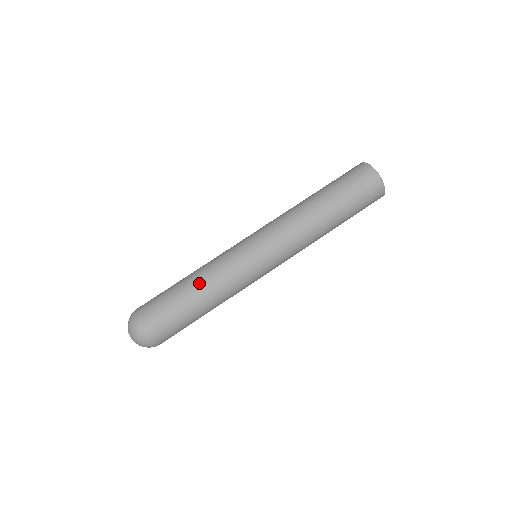
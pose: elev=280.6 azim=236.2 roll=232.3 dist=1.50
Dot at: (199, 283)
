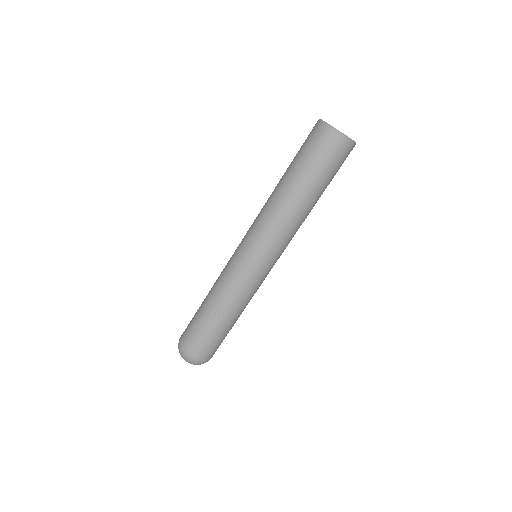
Dot at: (229, 313)
